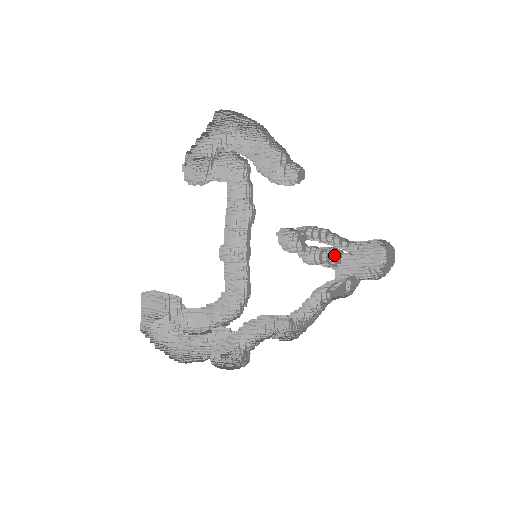
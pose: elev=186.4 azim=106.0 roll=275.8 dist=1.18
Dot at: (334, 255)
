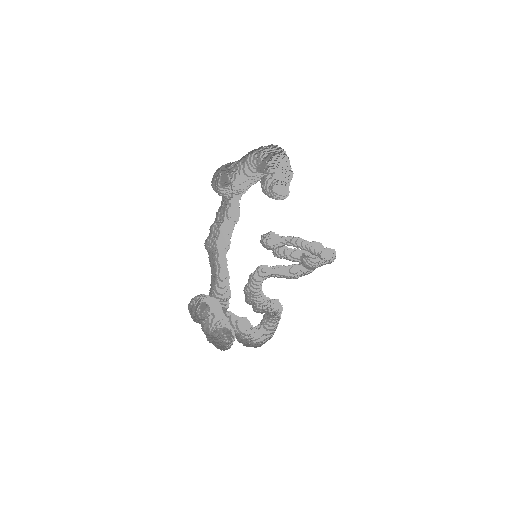
Dot at: (293, 252)
